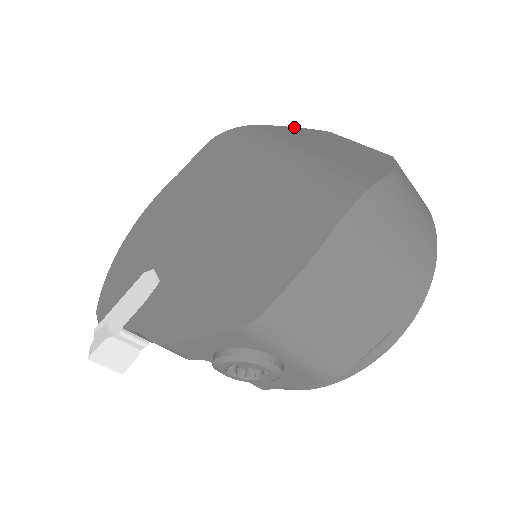
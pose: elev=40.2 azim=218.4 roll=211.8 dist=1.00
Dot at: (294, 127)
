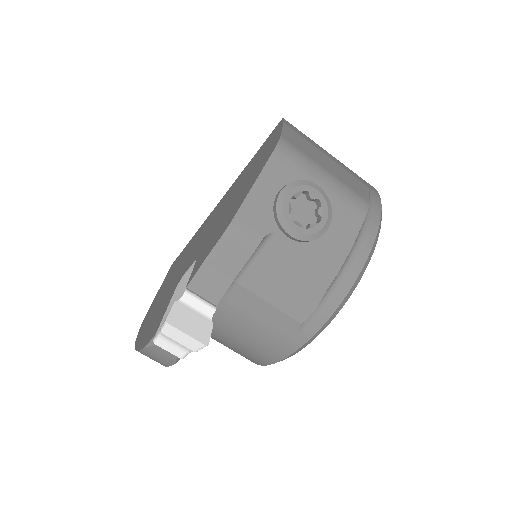
Dot at: occluded
